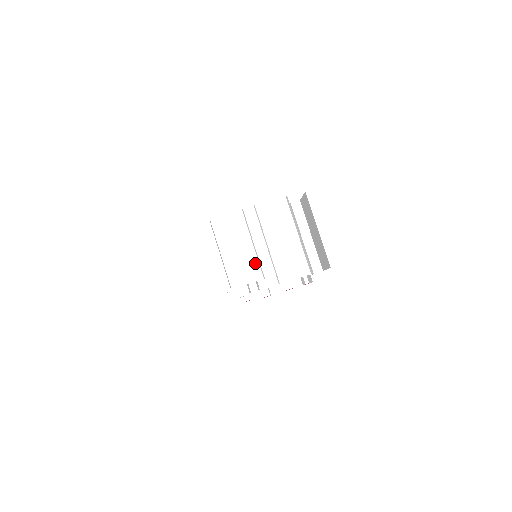
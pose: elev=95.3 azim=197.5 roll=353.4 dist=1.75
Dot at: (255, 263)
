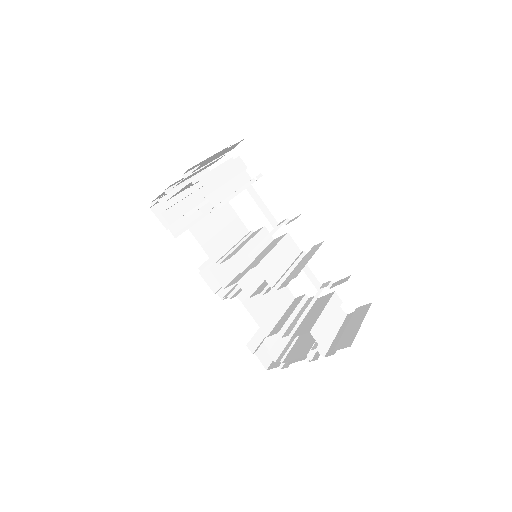
Dot at: occluded
